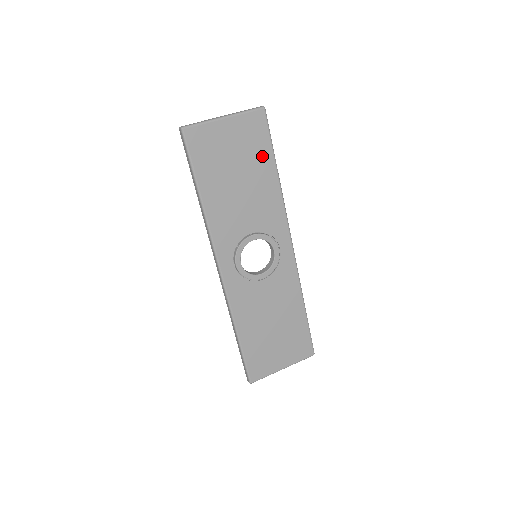
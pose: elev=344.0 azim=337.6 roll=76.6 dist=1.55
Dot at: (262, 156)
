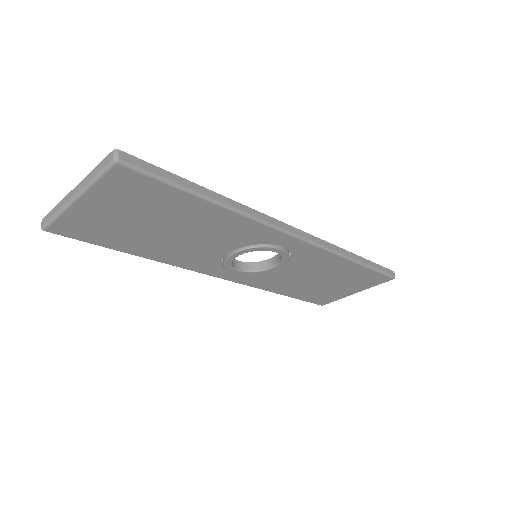
Dot at: (173, 202)
